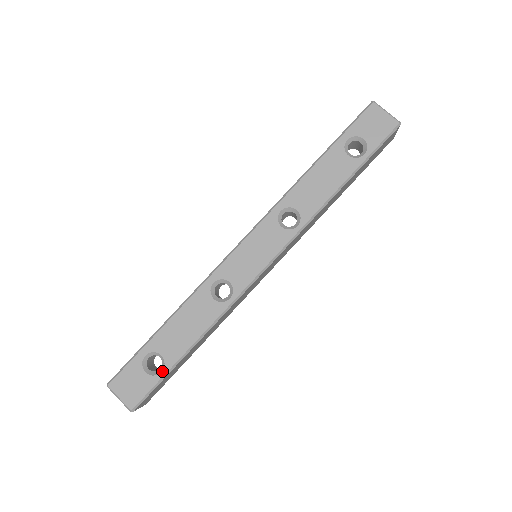
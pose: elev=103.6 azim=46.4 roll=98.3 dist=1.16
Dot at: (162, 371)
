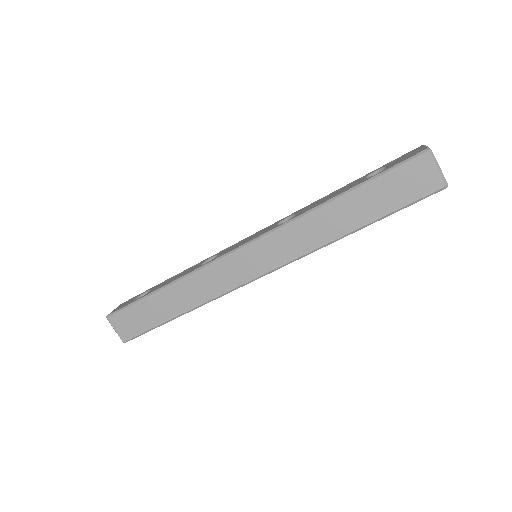
Dot at: (139, 298)
